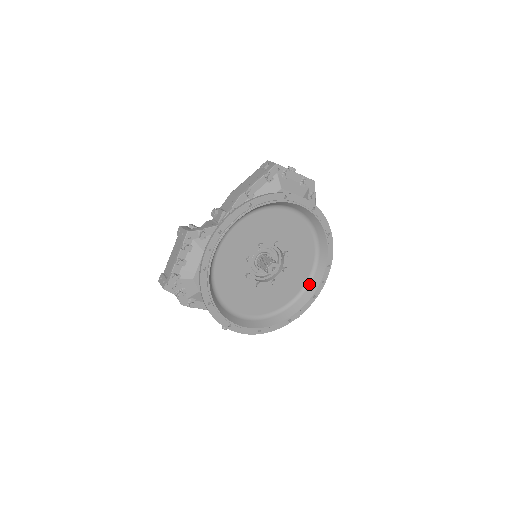
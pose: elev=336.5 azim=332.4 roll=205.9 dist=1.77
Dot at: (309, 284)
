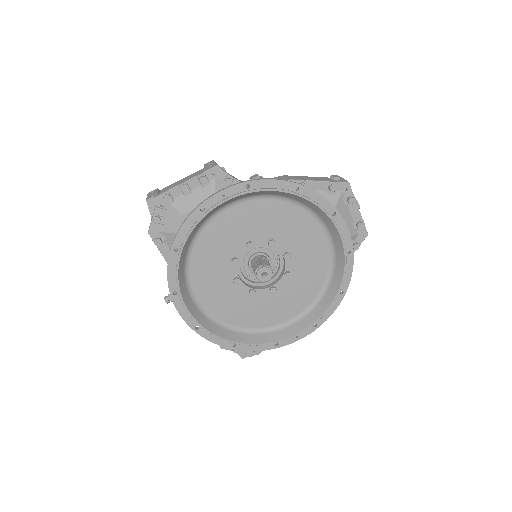
Dot at: (282, 328)
